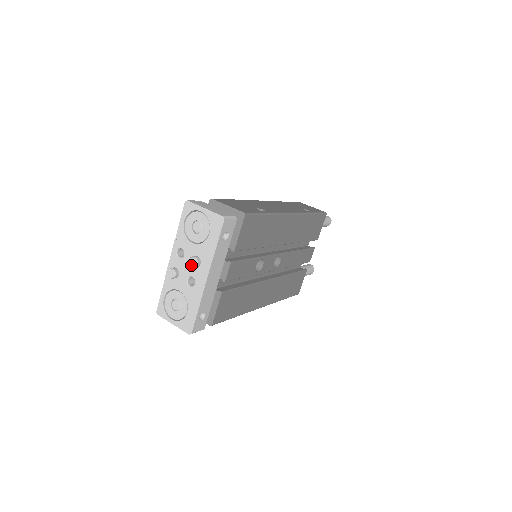
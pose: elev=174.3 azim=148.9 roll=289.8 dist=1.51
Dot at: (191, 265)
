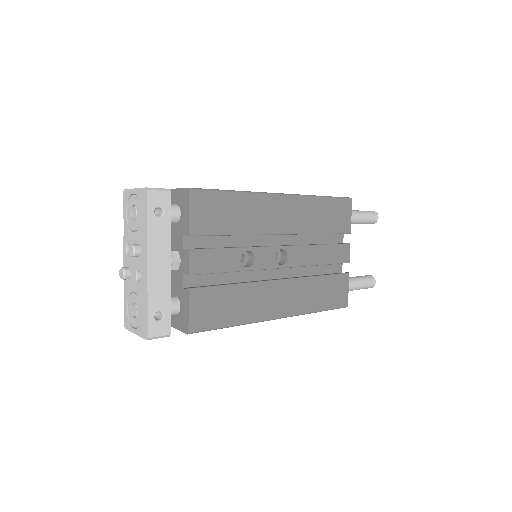
Dot at: (130, 254)
